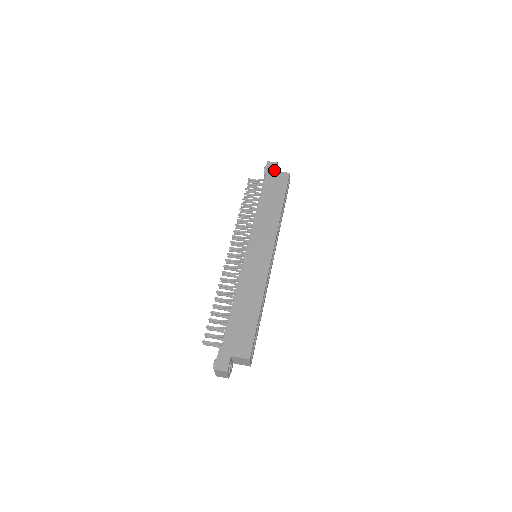
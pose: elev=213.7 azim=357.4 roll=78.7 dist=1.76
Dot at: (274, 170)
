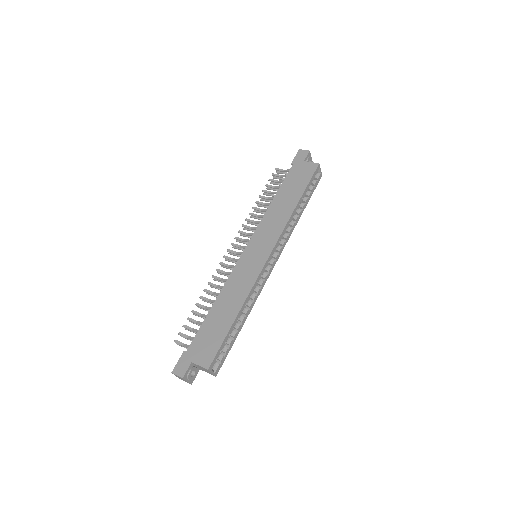
Dot at: (303, 160)
